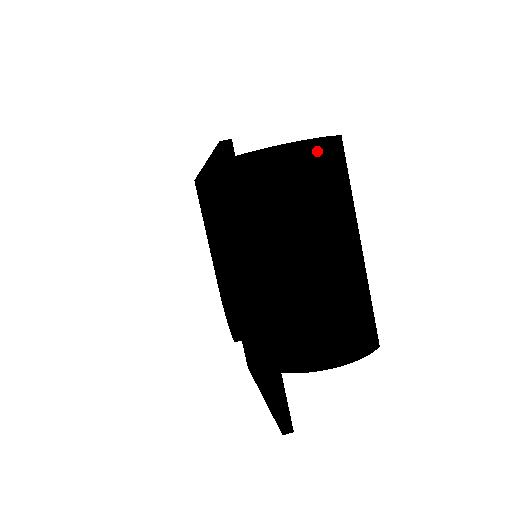
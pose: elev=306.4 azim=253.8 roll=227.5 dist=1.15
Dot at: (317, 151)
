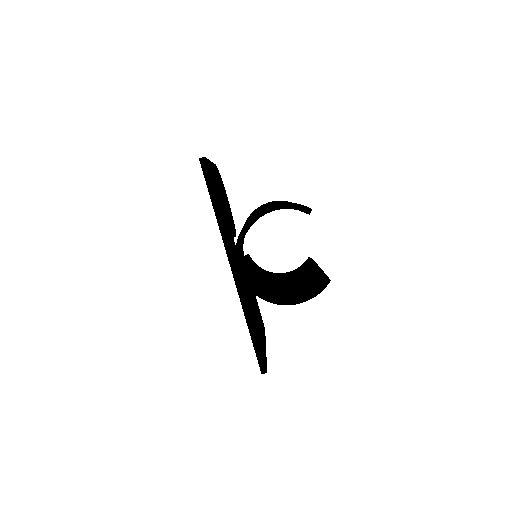
Dot at: occluded
